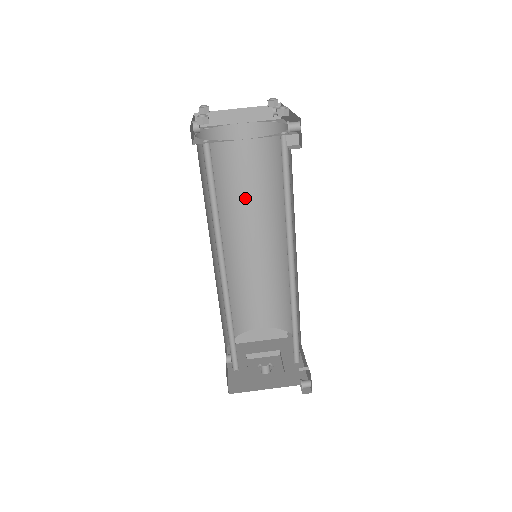
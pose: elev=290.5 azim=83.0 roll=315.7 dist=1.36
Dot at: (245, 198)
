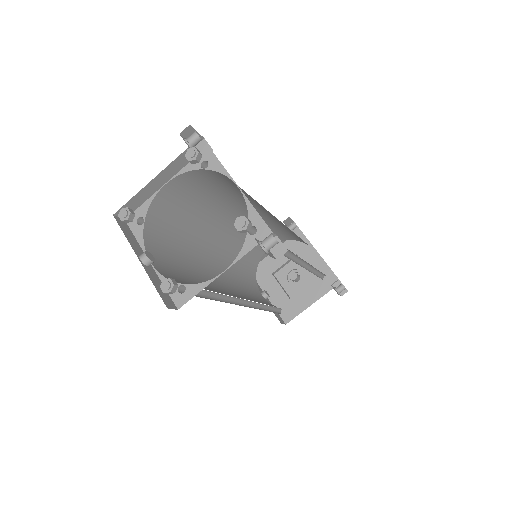
Dot at: (209, 213)
